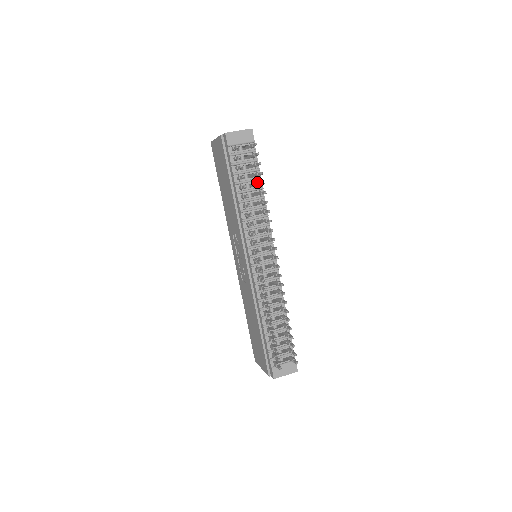
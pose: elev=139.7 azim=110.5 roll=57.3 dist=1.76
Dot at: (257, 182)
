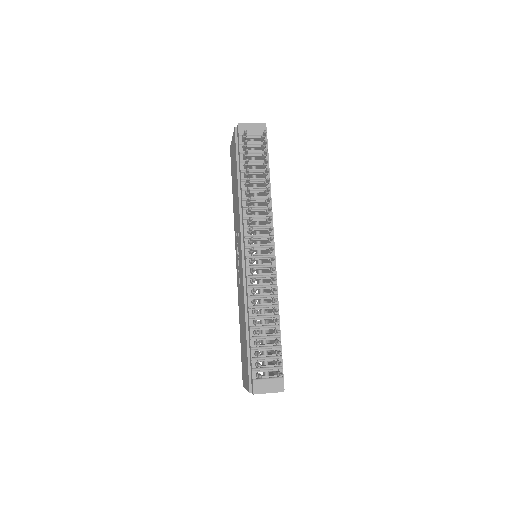
Dot at: (263, 172)
